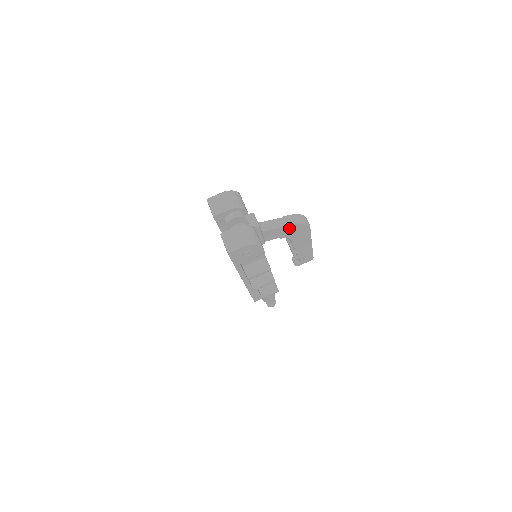
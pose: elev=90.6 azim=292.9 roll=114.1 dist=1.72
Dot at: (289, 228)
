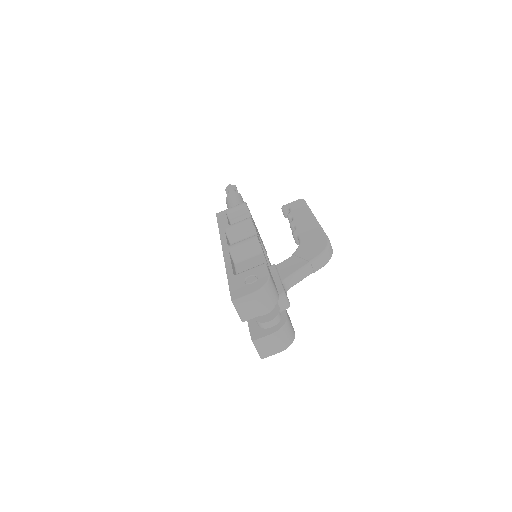
Dot at: occluded
